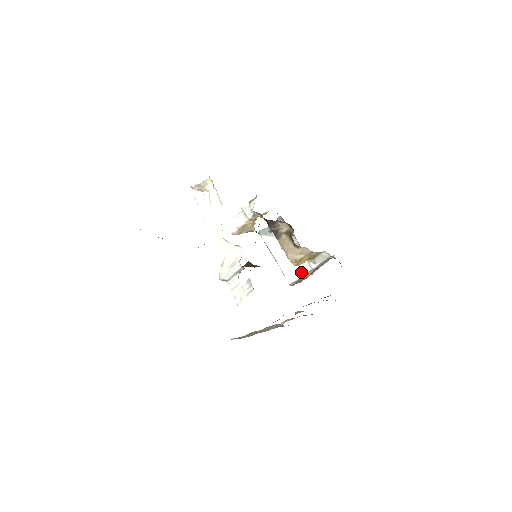
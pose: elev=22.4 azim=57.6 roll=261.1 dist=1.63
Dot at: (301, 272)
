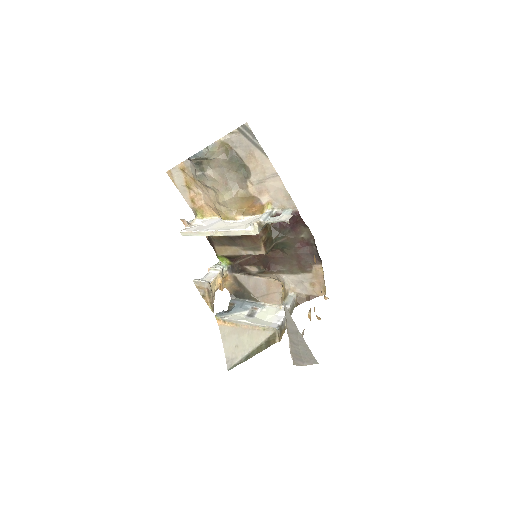
Dot at: (280, 317)
